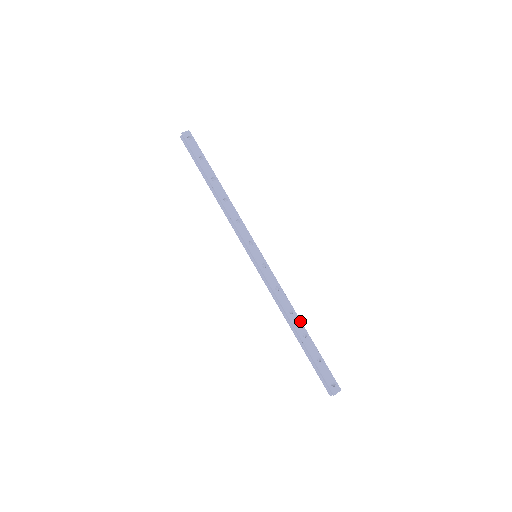
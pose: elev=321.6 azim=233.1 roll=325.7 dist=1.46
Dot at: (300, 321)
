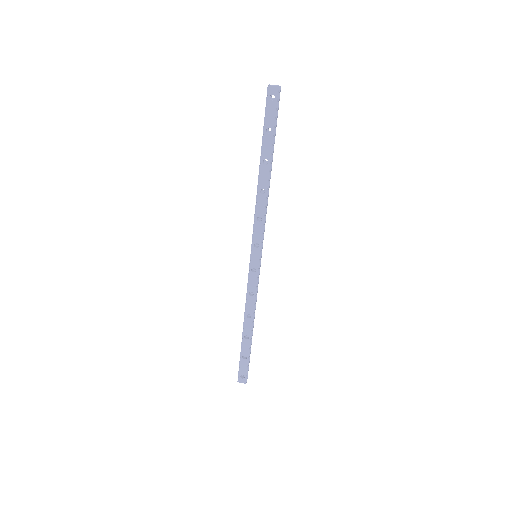
Dot at: (251, 327)
